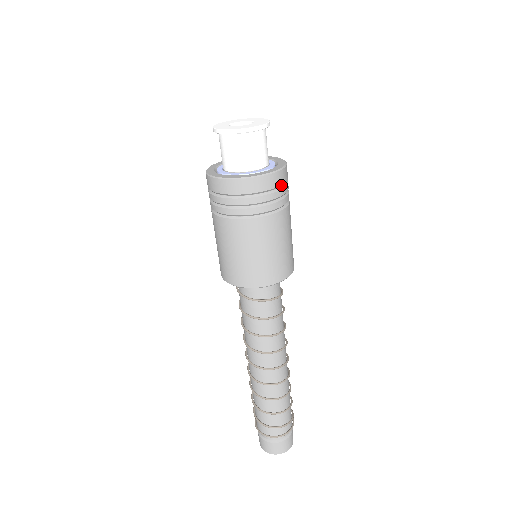
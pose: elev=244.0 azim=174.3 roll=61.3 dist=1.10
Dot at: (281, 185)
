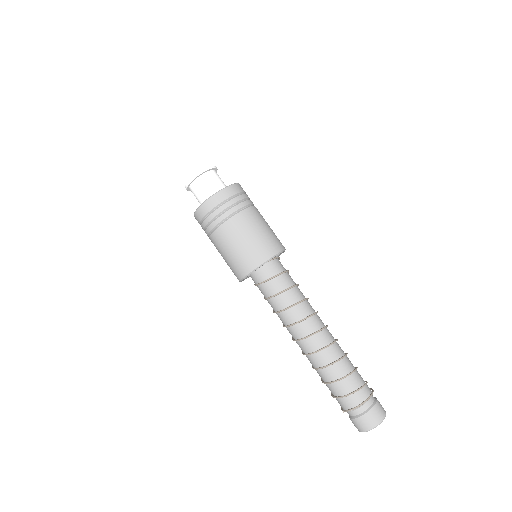
Dot at: (245, 193)
